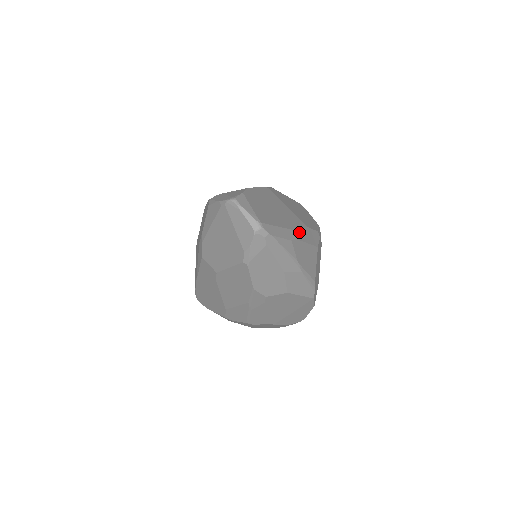
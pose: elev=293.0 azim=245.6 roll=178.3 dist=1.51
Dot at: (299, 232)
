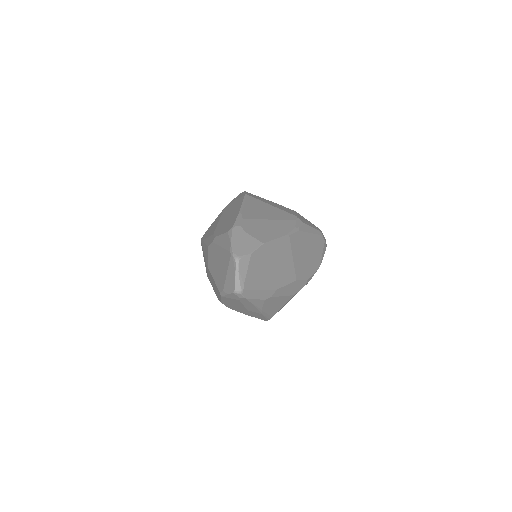
Dot at: (281, 289)
